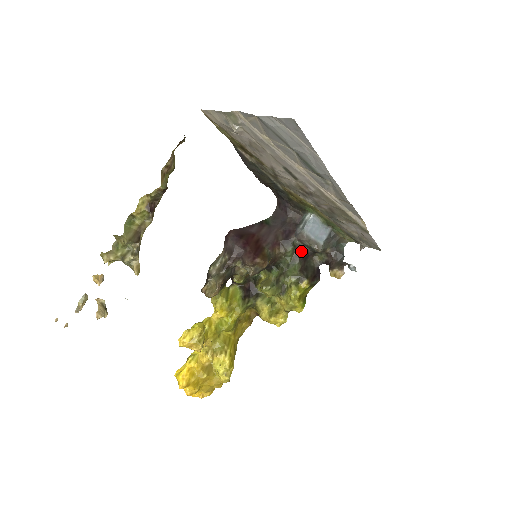
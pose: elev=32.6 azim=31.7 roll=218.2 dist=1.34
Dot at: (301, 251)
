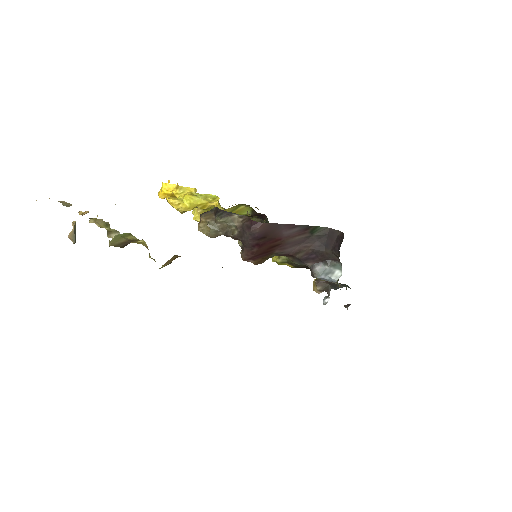
Dot at: occluded
